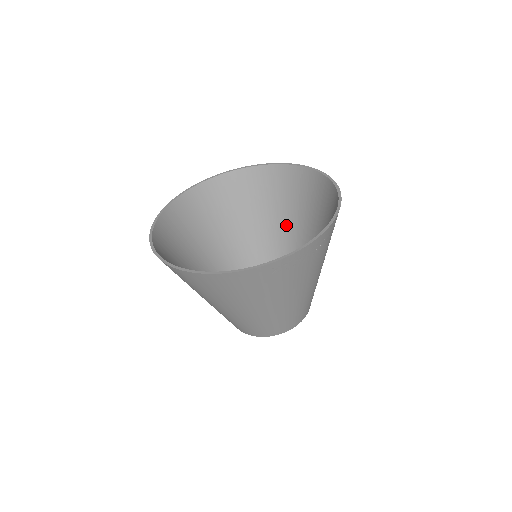
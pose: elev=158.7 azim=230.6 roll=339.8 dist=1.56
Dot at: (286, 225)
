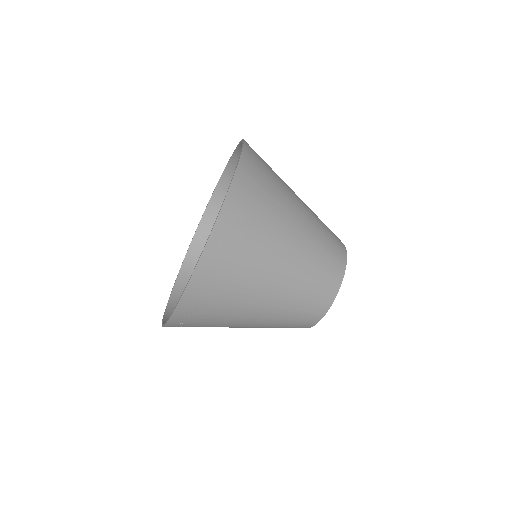
Dot at: occluded
